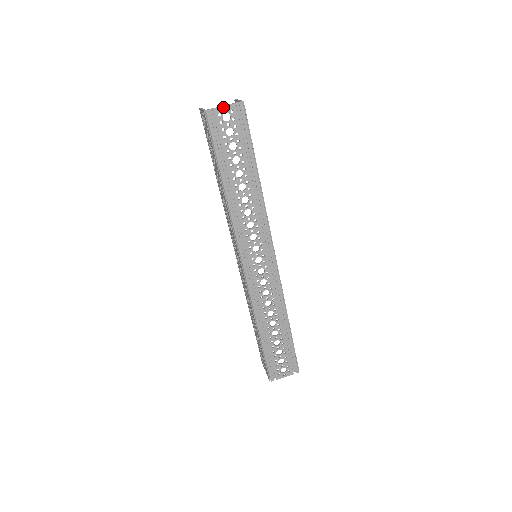
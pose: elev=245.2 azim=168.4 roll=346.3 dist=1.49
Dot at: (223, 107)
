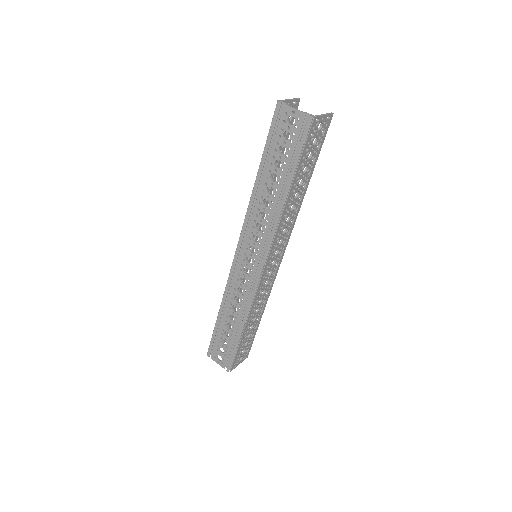
Dot at: (293, 109)
